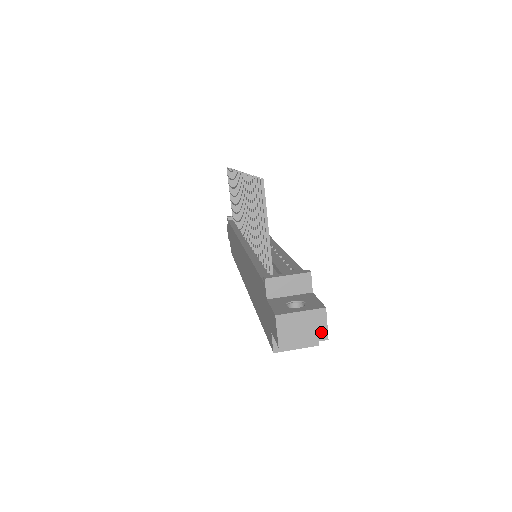
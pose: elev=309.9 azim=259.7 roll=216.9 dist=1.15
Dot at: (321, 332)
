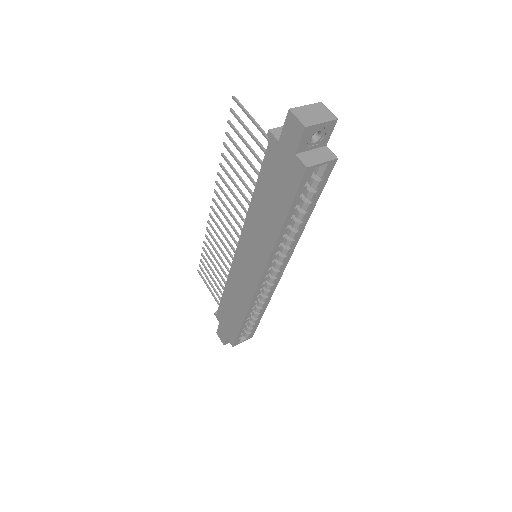
Dot at: (329, 115)
